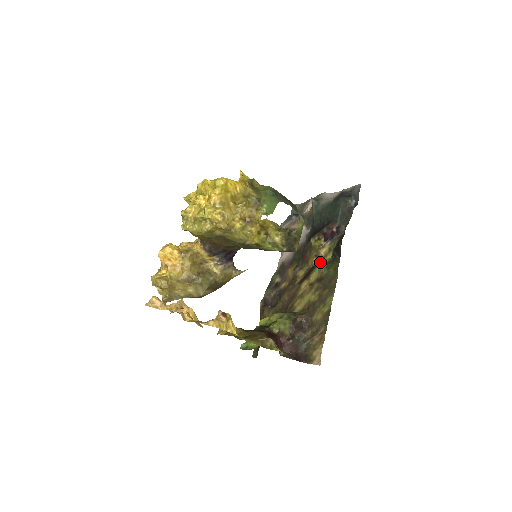
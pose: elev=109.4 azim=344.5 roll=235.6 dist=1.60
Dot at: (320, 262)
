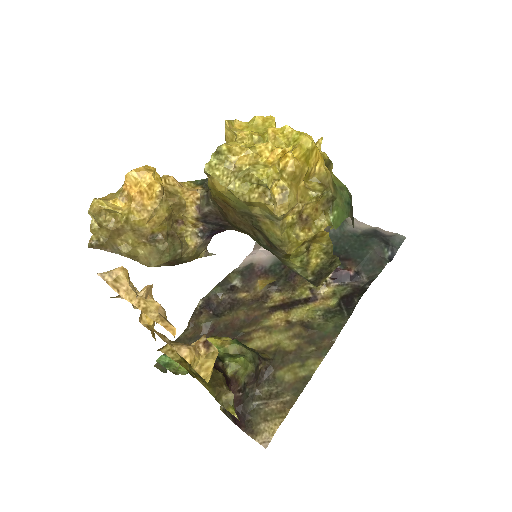
Dot at: (314, 301)
